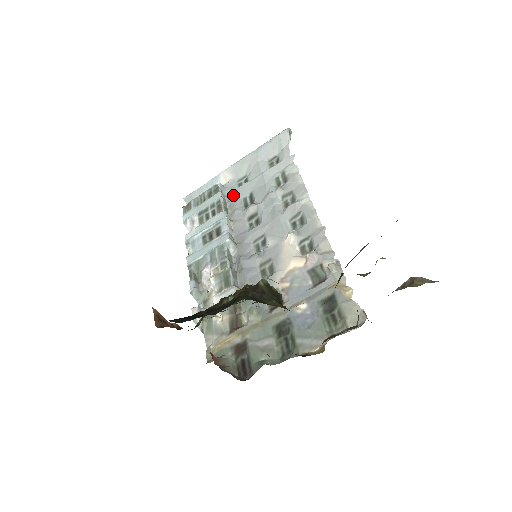
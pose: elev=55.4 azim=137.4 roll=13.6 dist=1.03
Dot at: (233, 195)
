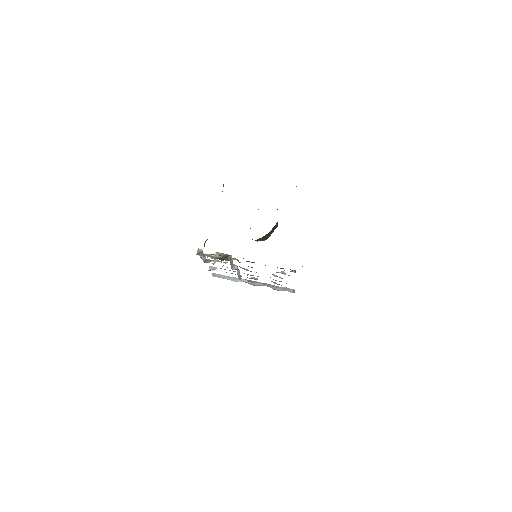
Dot at: (245, 279)
